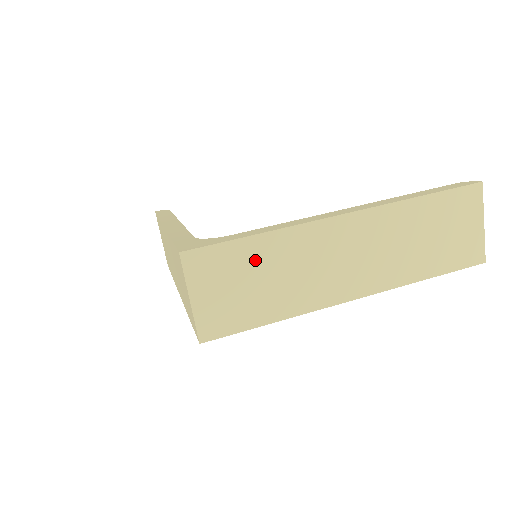
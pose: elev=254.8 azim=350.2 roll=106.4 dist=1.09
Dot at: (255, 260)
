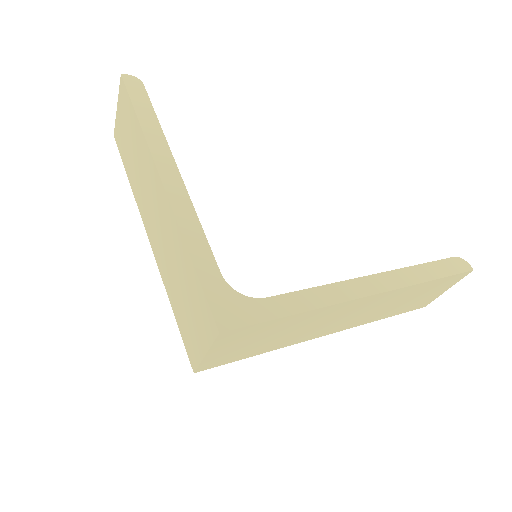
Dot at: (279, 328)
